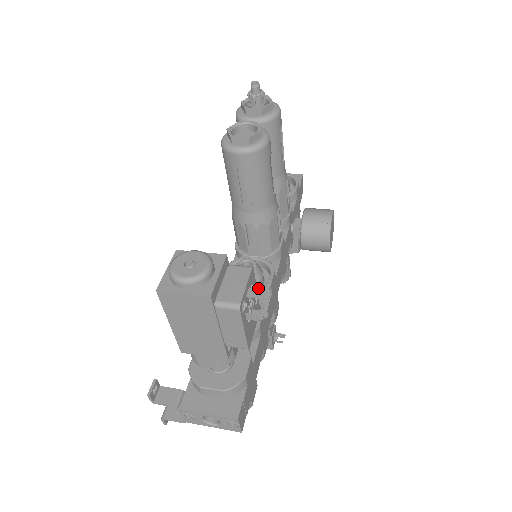
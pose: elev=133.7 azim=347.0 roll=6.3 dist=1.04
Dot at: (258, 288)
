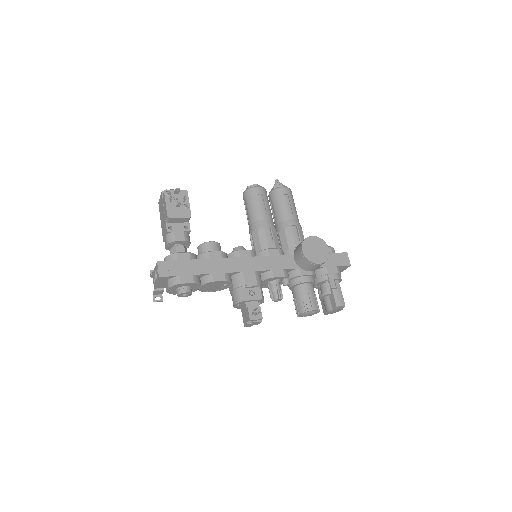
Dot at: (179, 191)
